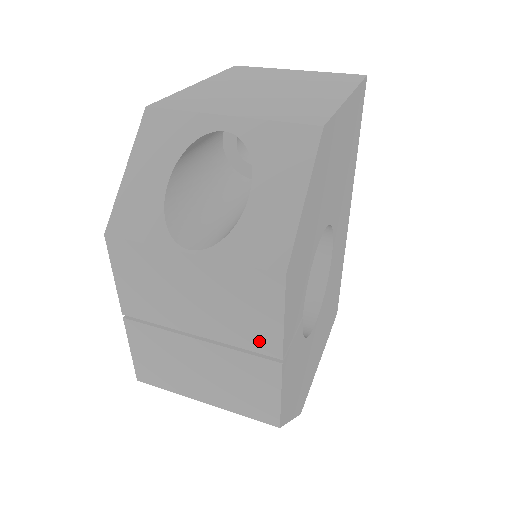
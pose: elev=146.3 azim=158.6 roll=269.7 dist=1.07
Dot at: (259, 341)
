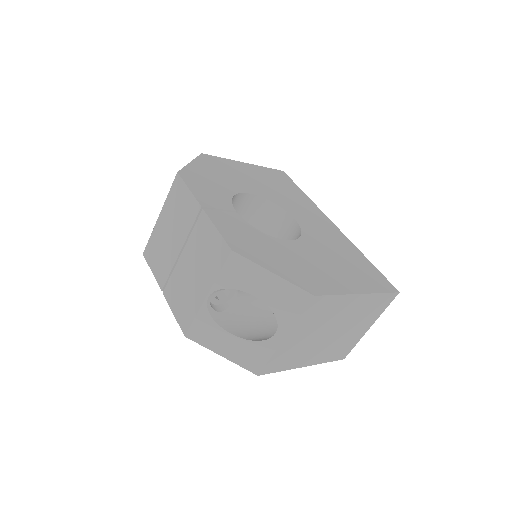
Dot at: (192, 213)
